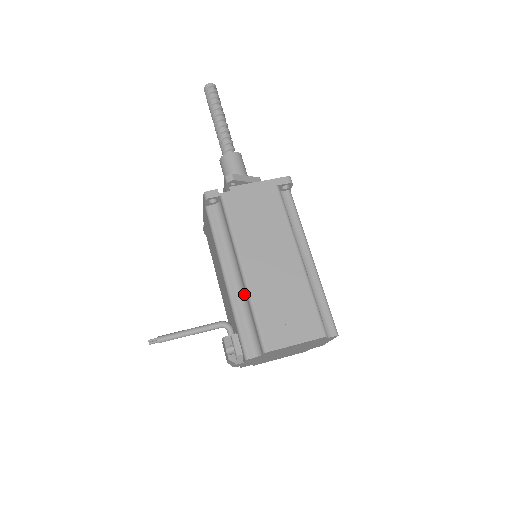
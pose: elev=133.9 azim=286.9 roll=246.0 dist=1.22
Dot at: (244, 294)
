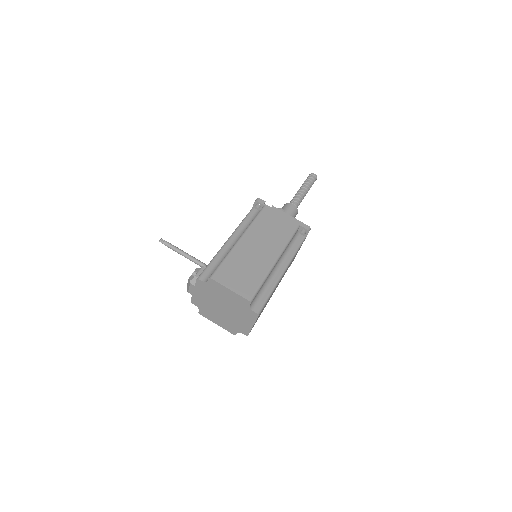
Dot at: occluded
